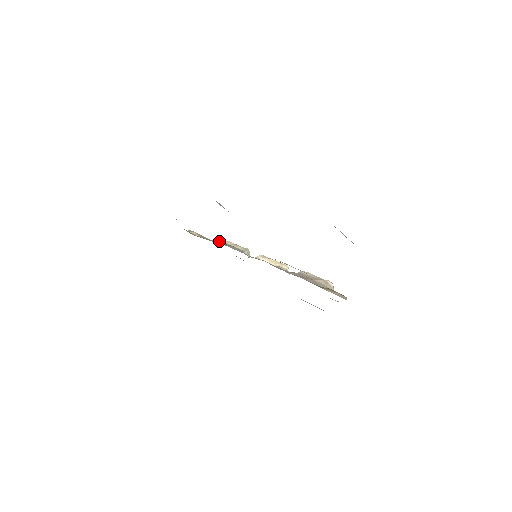
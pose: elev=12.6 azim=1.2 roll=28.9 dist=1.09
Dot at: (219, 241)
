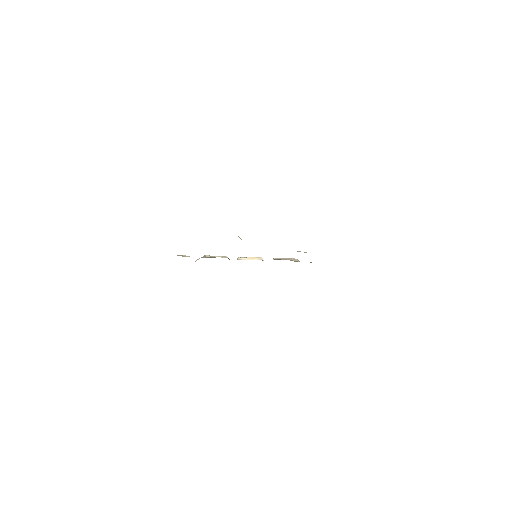
Dot at: (202, 257)
